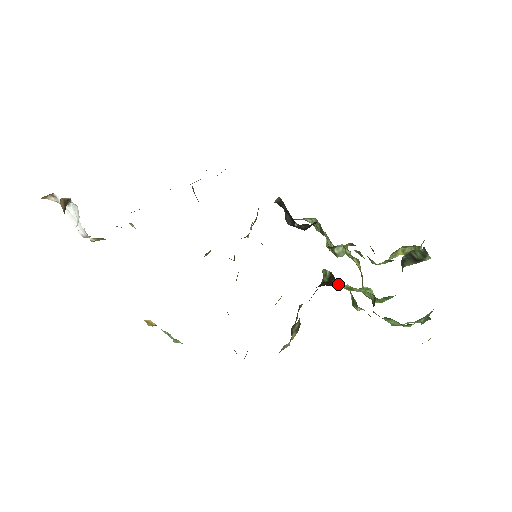
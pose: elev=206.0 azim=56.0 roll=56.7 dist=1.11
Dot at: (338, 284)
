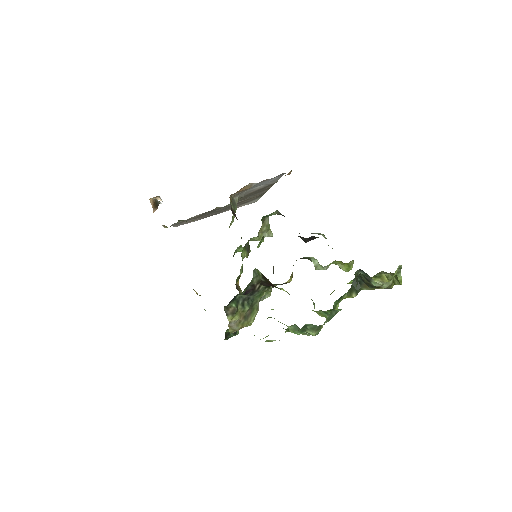
Dot at: occluded
